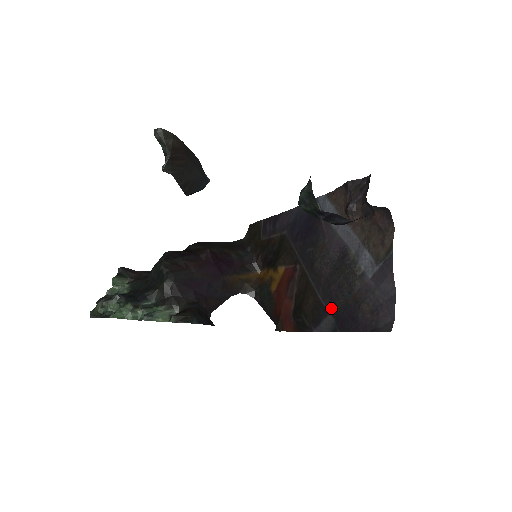
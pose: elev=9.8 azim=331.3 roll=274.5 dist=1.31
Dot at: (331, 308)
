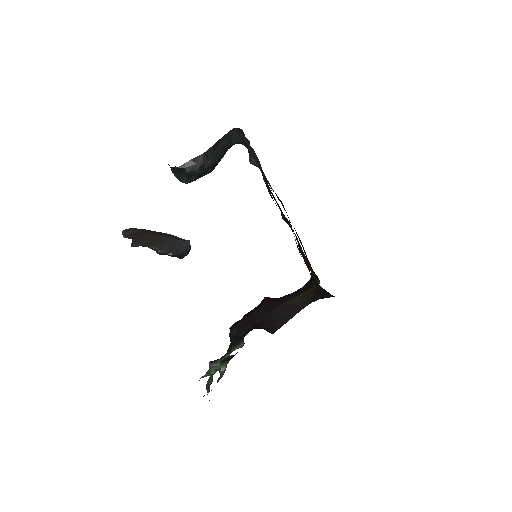
Dot at: (287, 220)
